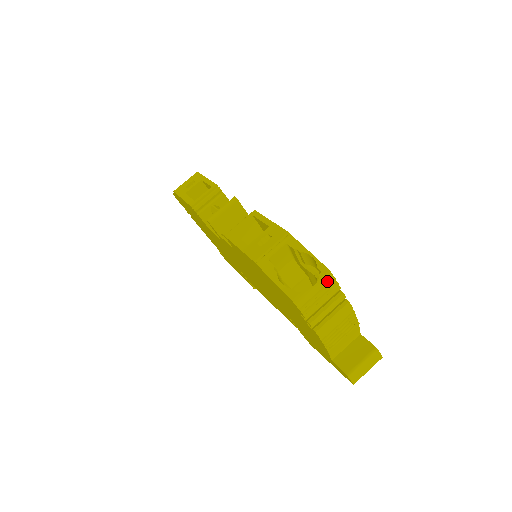
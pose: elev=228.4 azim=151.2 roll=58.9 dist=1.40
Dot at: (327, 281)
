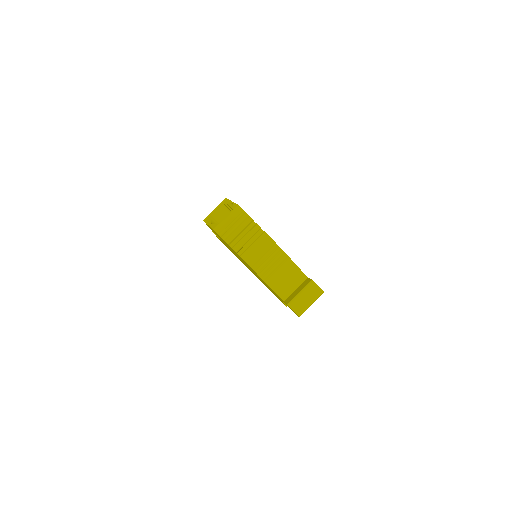
Dot at: (238, 213)
